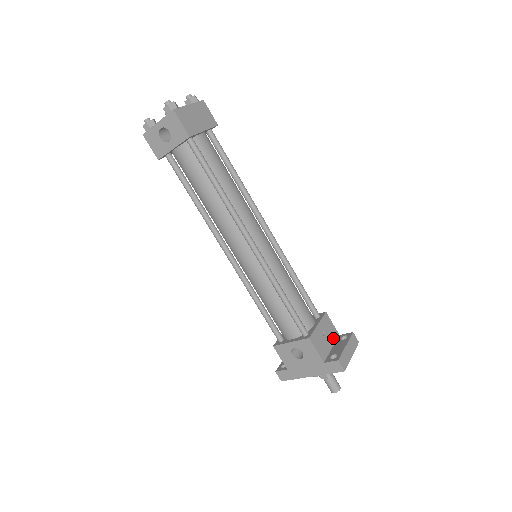
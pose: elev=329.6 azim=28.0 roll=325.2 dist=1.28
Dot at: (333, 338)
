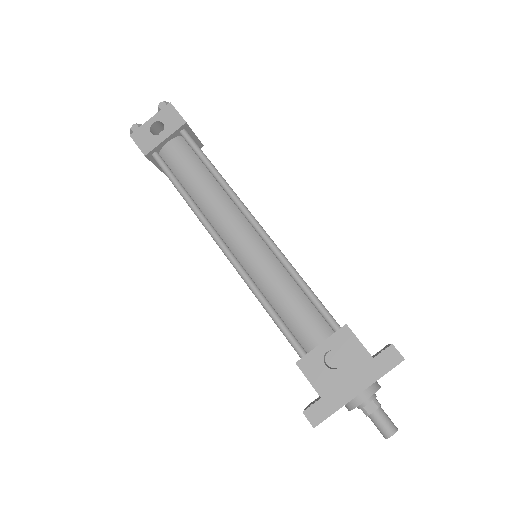
Dot at: occluded
